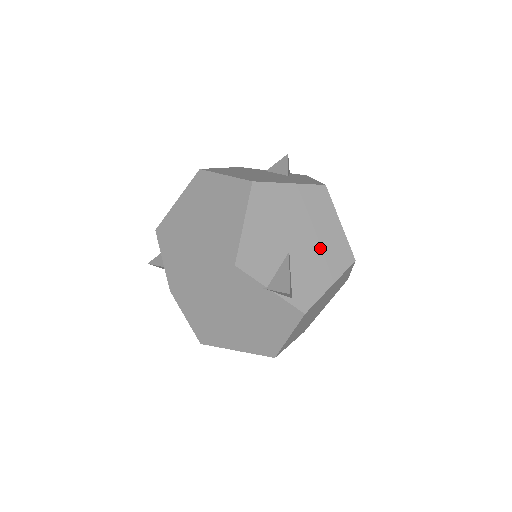
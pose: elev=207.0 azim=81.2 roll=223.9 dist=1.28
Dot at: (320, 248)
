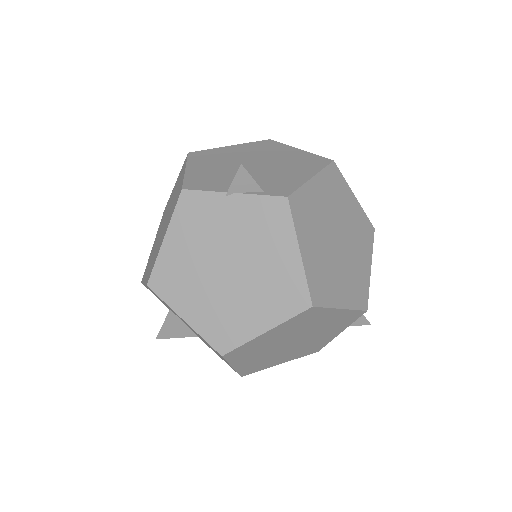
Dot at: (283, 163)
